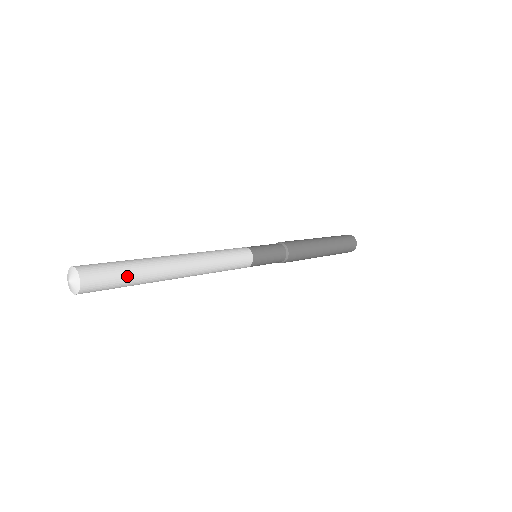
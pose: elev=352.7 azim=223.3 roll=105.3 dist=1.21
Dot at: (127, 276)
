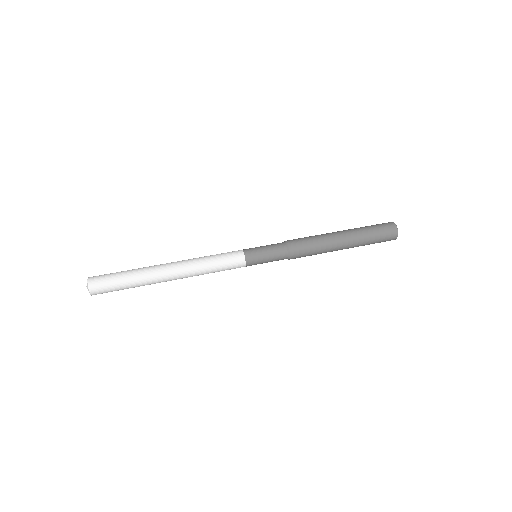
Dot at: (125, 288)
